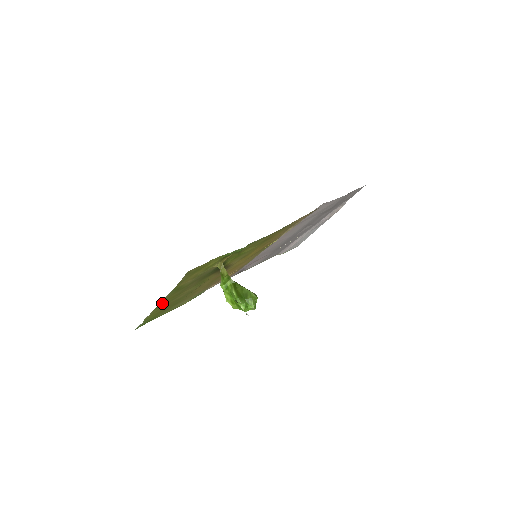
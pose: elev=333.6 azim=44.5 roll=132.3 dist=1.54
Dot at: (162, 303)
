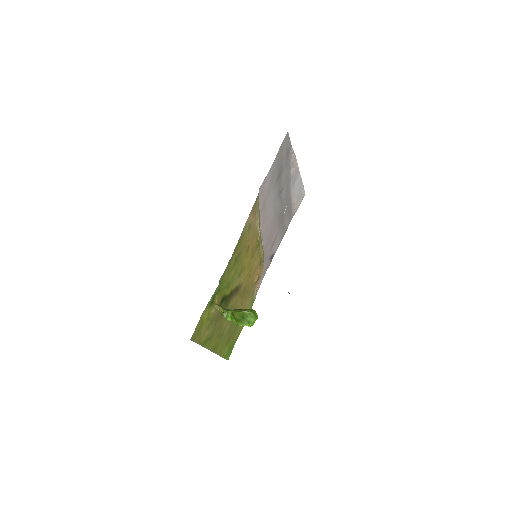
Dot at: (214, 347)
